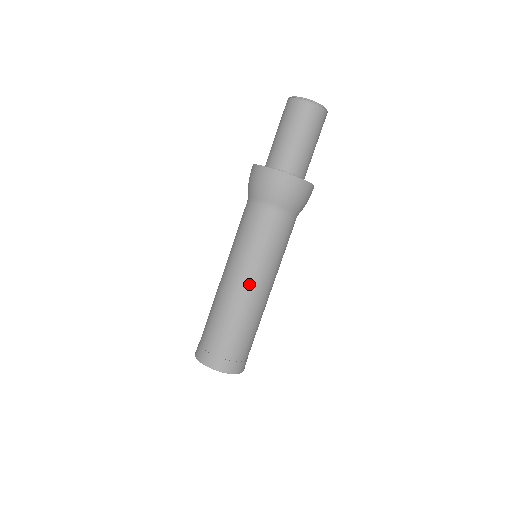
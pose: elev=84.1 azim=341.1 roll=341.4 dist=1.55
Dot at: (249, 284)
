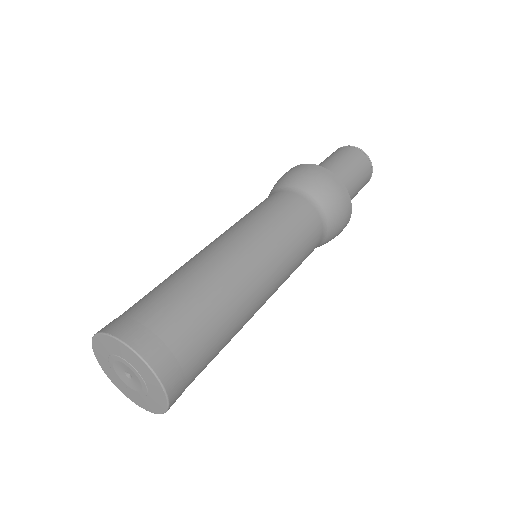
Dot at: (211, 243)
